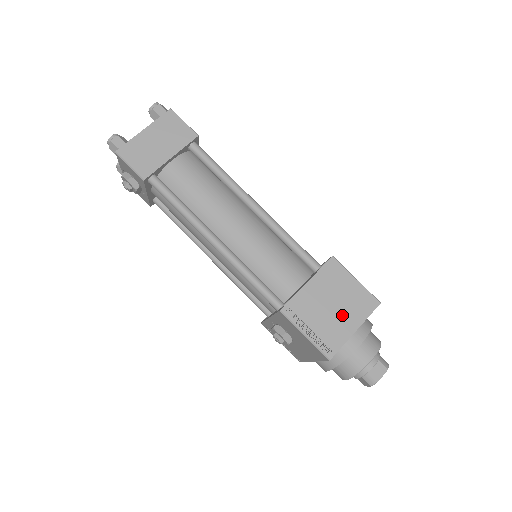
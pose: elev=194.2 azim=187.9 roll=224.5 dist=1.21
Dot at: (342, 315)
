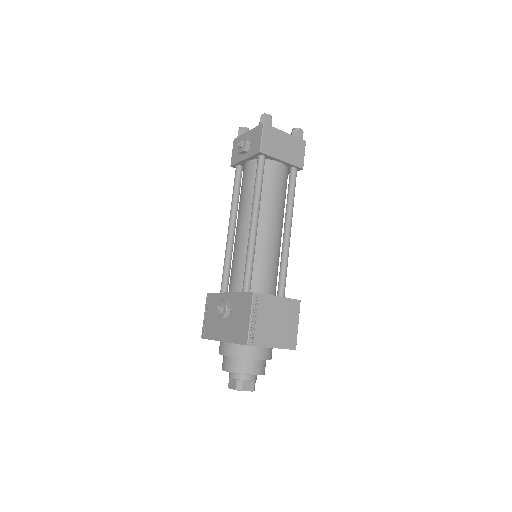
Dot at: (275, 332)
